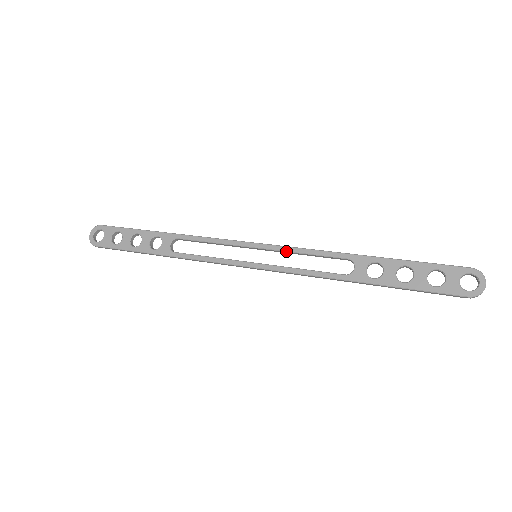
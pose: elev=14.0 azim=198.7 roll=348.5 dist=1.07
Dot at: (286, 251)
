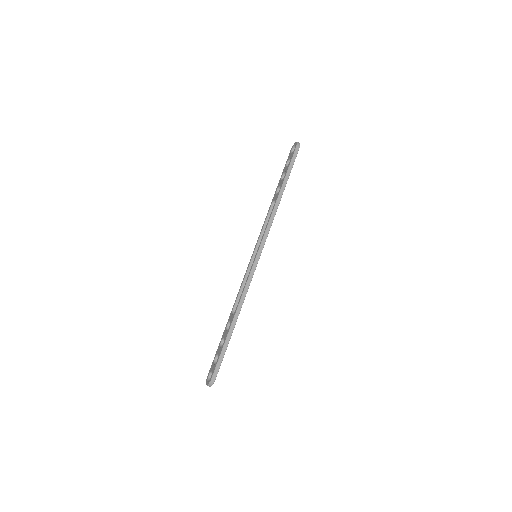
Dot at: (259, 238)
